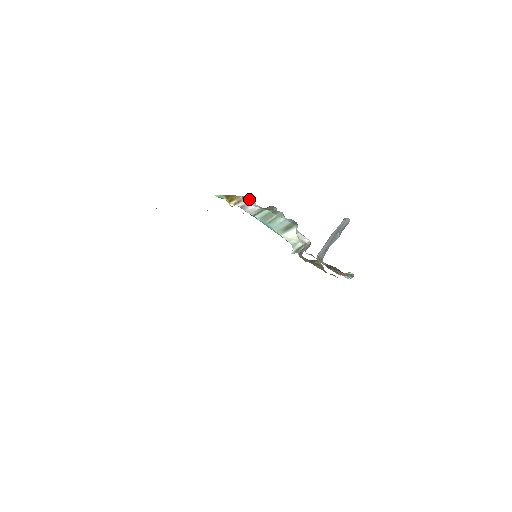
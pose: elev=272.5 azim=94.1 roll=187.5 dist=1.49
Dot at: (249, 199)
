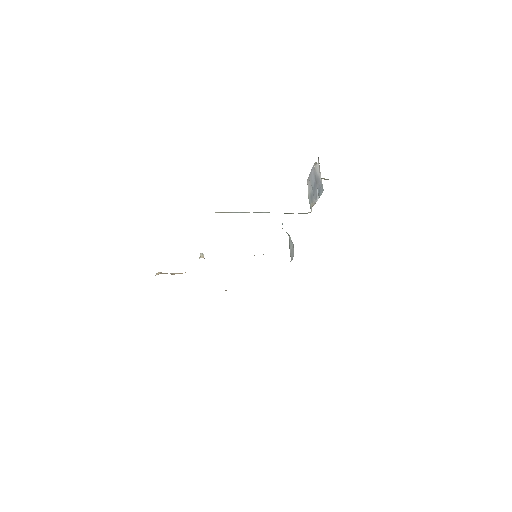
Dot at: occluded
